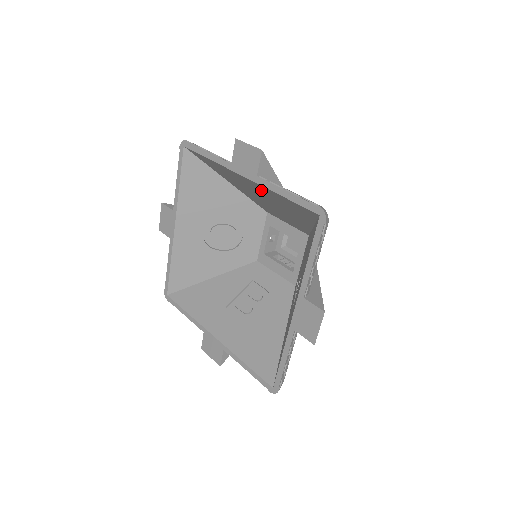
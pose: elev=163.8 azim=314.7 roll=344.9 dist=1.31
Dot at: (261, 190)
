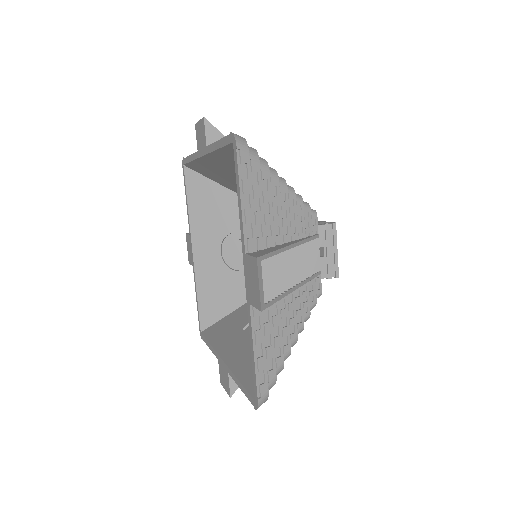
Dot at: (222, 165)
